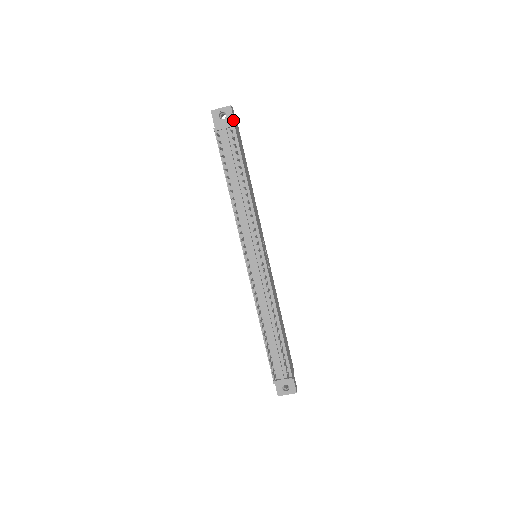
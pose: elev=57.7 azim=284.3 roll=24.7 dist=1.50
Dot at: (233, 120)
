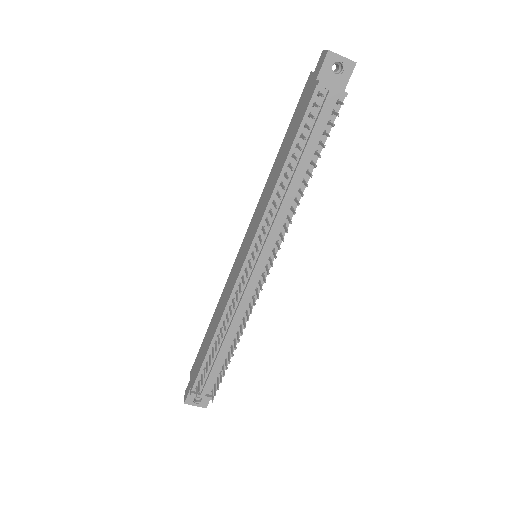
Dot at: (346, 84)
